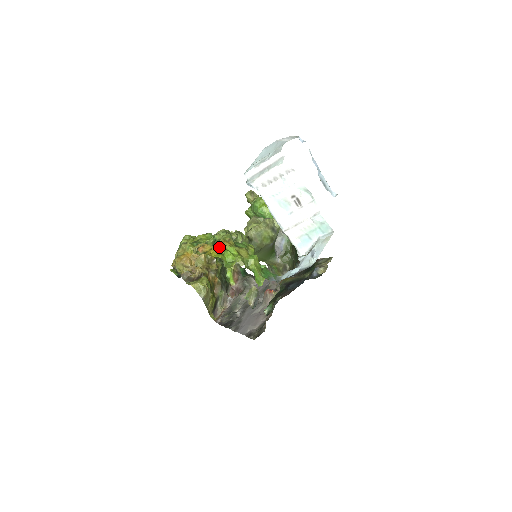
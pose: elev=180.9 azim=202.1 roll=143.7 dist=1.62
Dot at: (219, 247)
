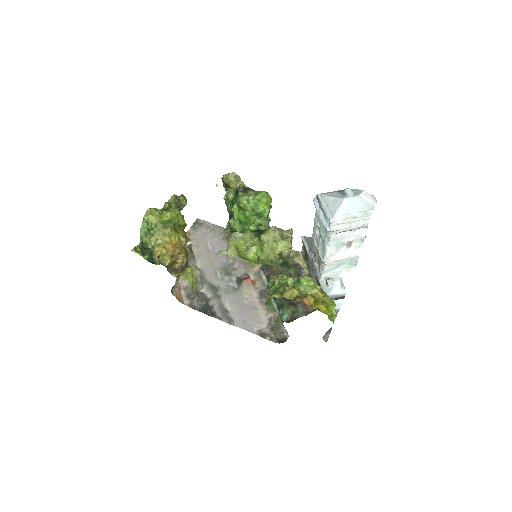
Dot at: (319, 299)
